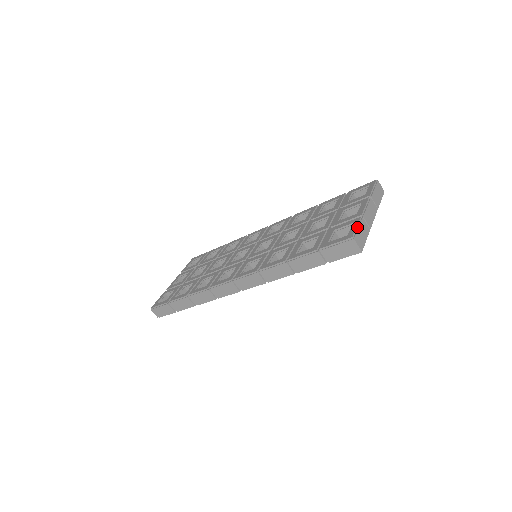
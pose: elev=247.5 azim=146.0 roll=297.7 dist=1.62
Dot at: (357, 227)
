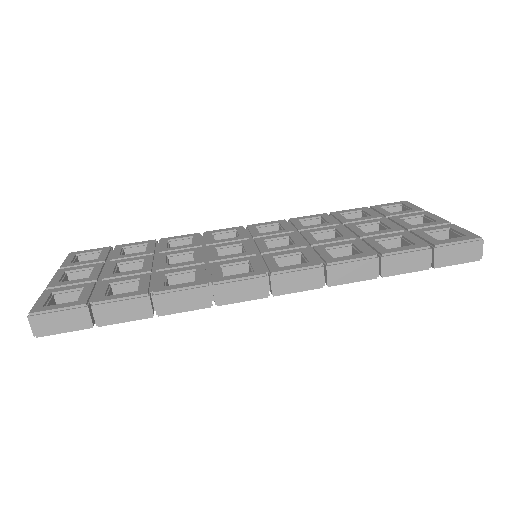
Dot at: (466, 231)
